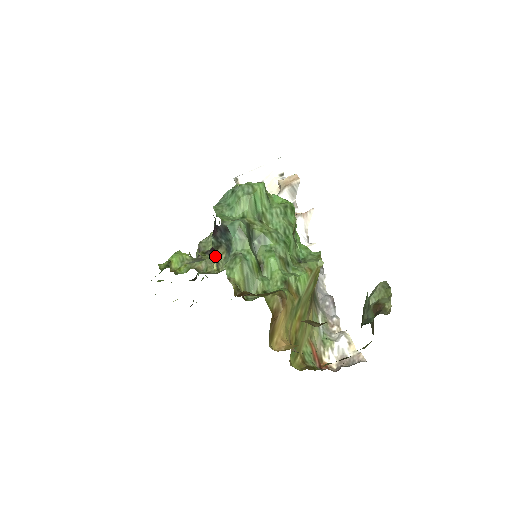
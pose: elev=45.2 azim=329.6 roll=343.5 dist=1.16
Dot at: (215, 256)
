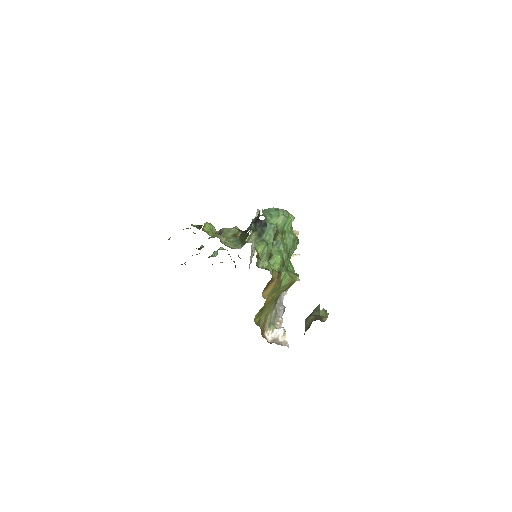
Dot at: (233, 240)
